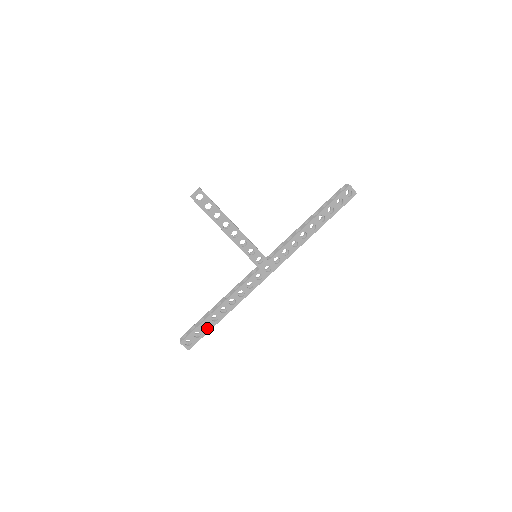
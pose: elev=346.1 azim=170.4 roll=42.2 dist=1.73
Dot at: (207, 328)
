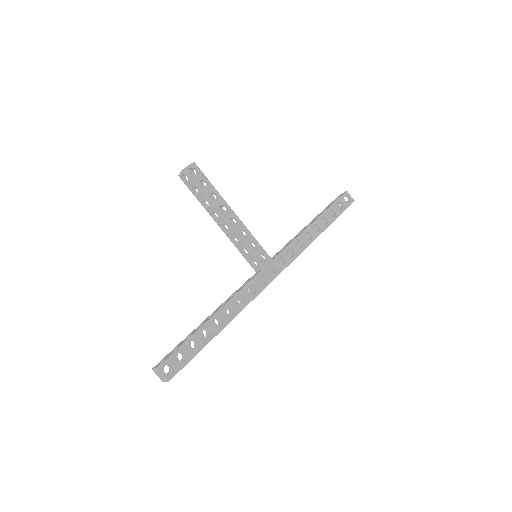
Dot at: occluded
